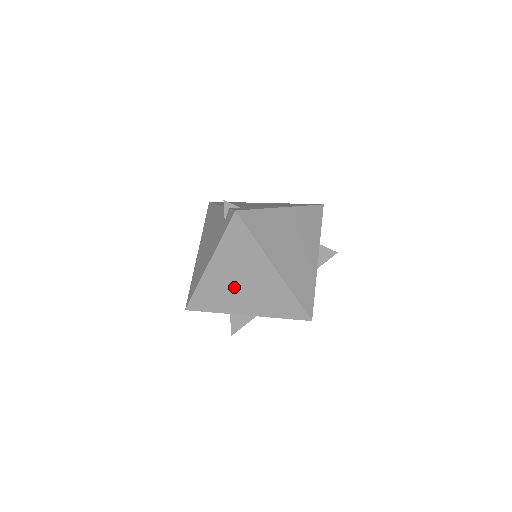
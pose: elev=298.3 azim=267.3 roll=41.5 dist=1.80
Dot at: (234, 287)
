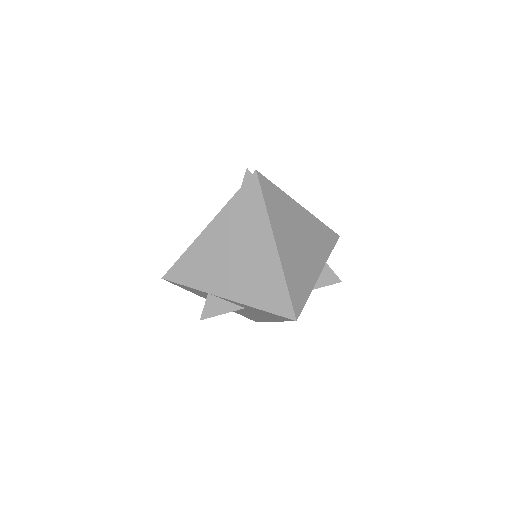
Dot at: (224, 259)
